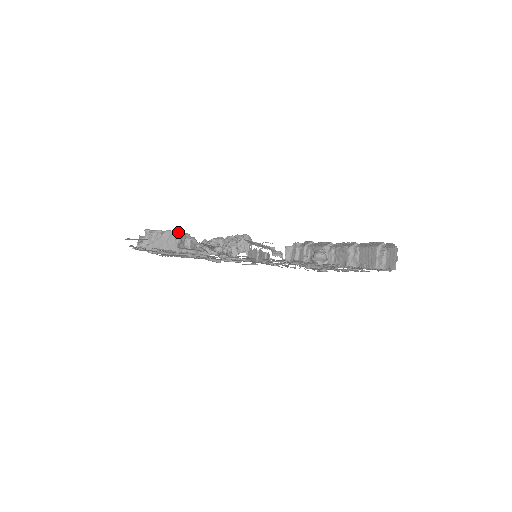
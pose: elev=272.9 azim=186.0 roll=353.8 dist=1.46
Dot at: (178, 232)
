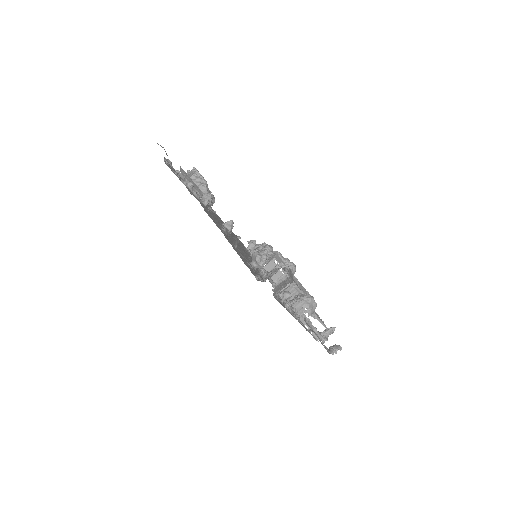
Dot at: (201, 175)
